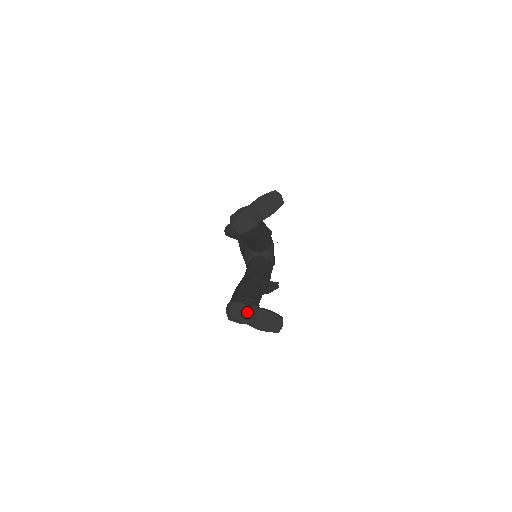
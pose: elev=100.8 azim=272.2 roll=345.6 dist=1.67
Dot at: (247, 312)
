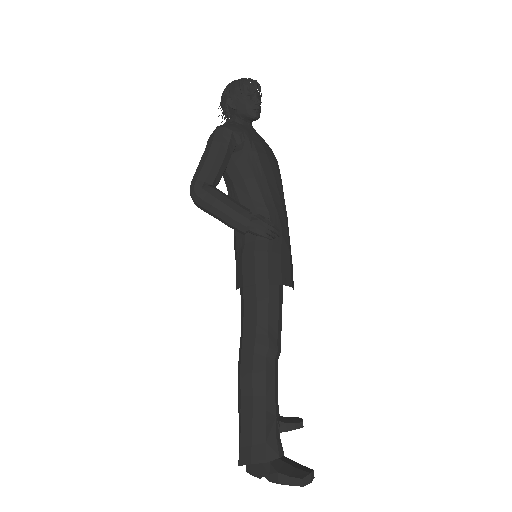
Dot at: occluded
